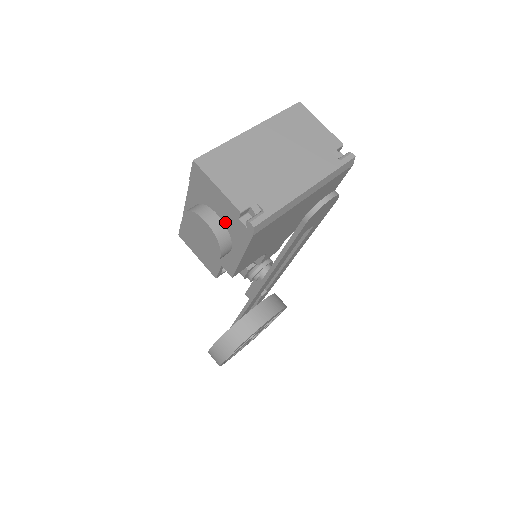
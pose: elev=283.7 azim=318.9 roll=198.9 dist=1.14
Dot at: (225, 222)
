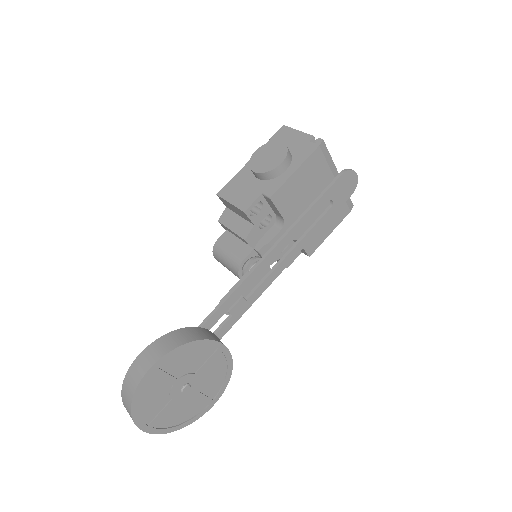
Dot at: (292, 151)
